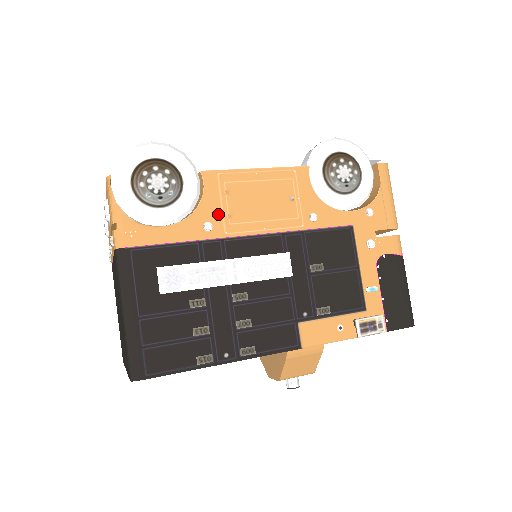
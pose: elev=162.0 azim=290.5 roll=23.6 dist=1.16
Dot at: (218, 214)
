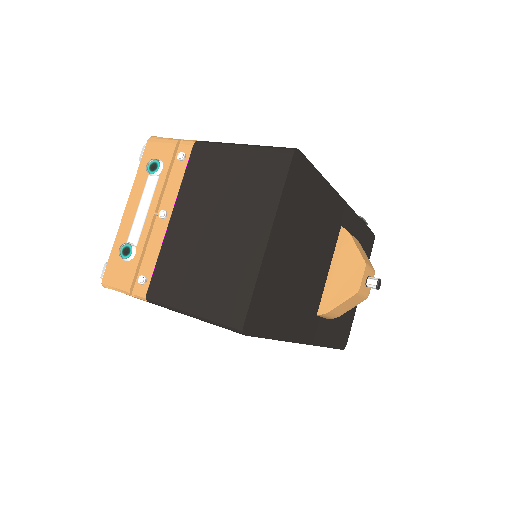
Dot at: occluded
